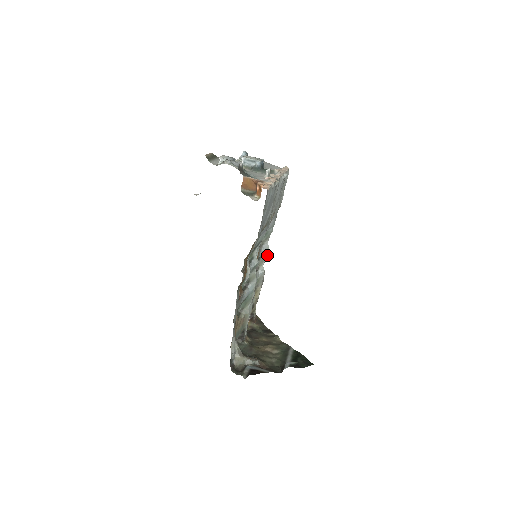
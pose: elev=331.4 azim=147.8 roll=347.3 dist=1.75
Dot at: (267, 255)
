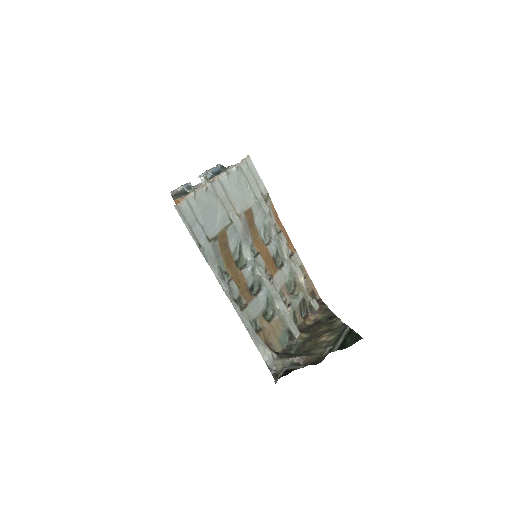
Dot at: (283, 245)
